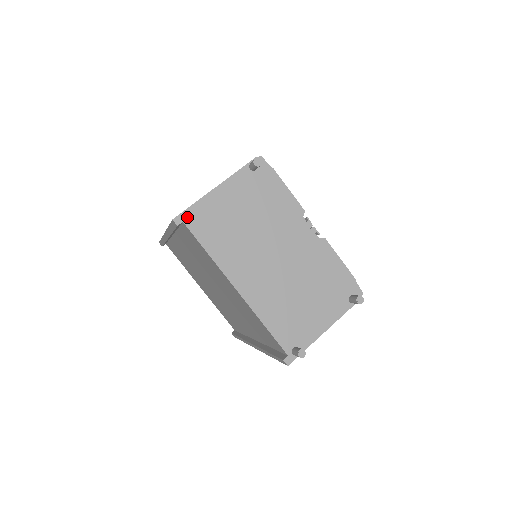
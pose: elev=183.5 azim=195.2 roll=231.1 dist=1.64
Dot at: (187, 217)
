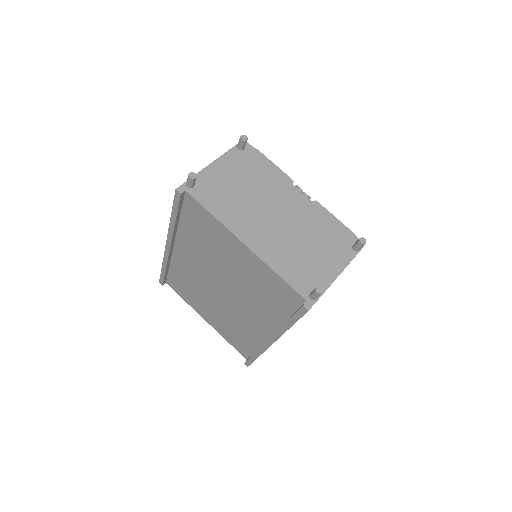
Dot at: (189, 184)
